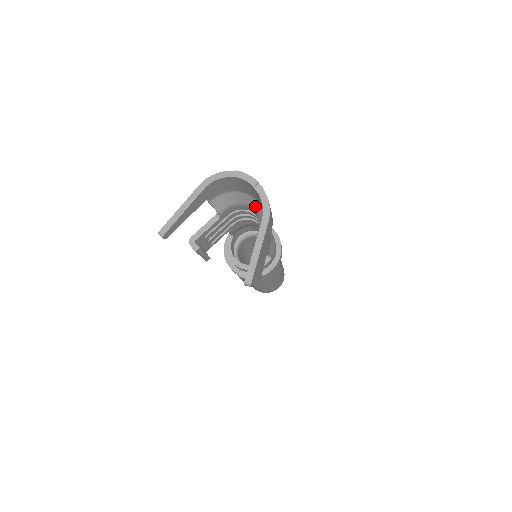
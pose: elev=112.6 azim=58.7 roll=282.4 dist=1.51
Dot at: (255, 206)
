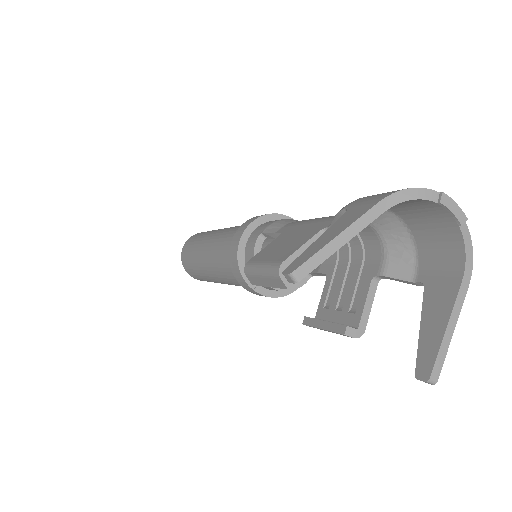
Dot at: (391, 233)
